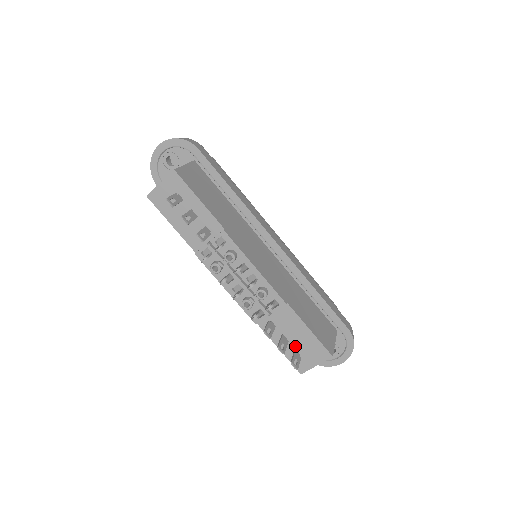
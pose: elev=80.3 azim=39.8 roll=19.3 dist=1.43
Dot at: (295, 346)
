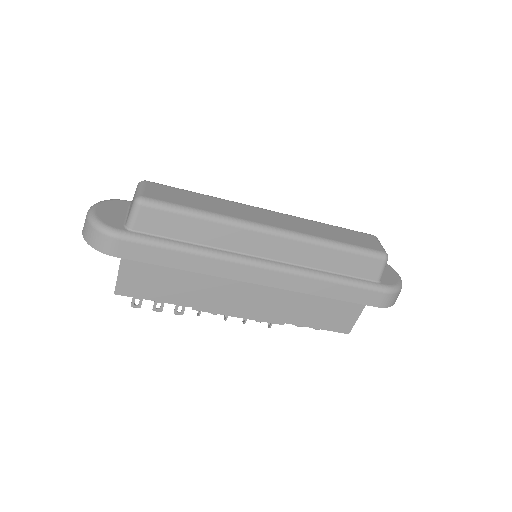
Dot at: occluded
